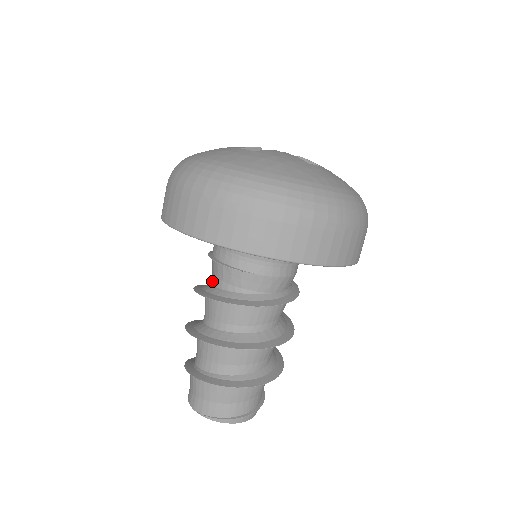
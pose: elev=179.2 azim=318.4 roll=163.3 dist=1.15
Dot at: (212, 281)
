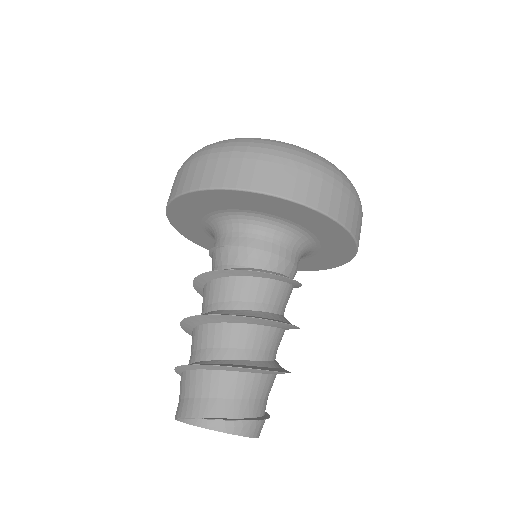
Dot at: occluded
